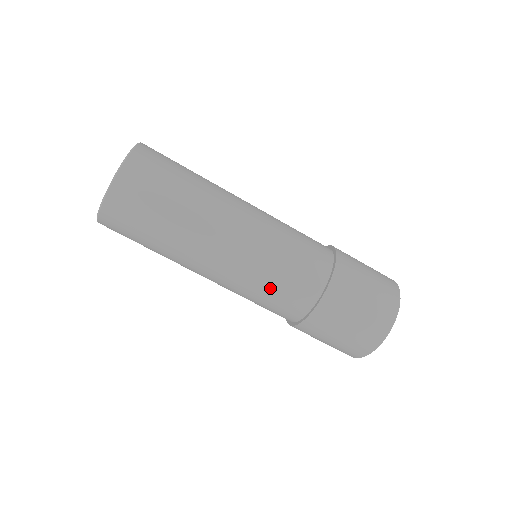
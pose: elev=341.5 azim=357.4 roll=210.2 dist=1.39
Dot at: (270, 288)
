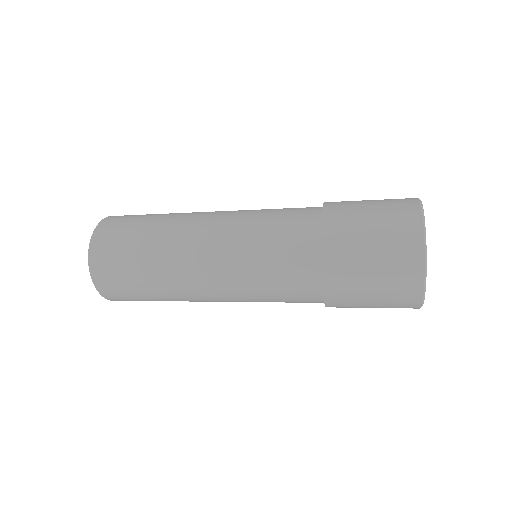
Dot at: (270, 294)
